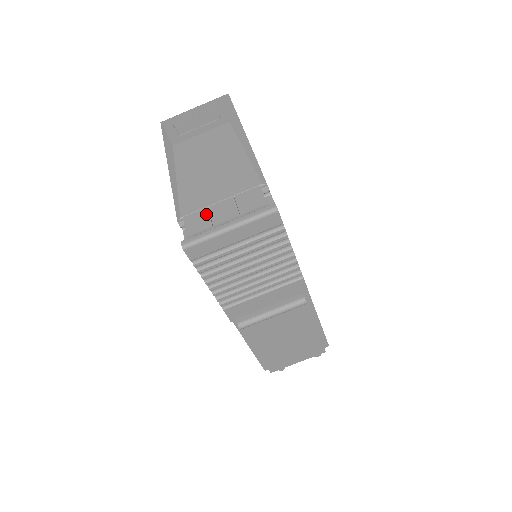
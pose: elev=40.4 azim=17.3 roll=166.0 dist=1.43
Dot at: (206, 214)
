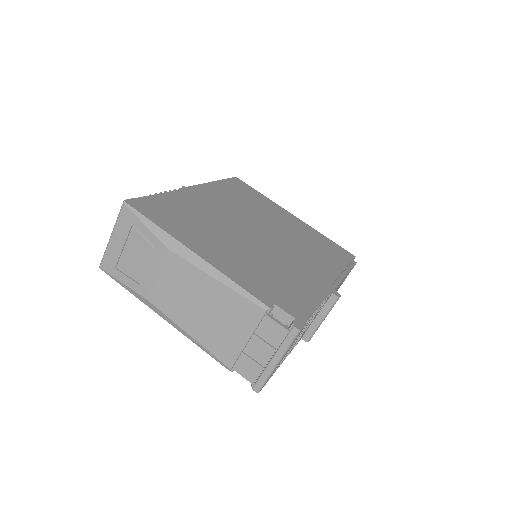
Dot at: (248, 360)
